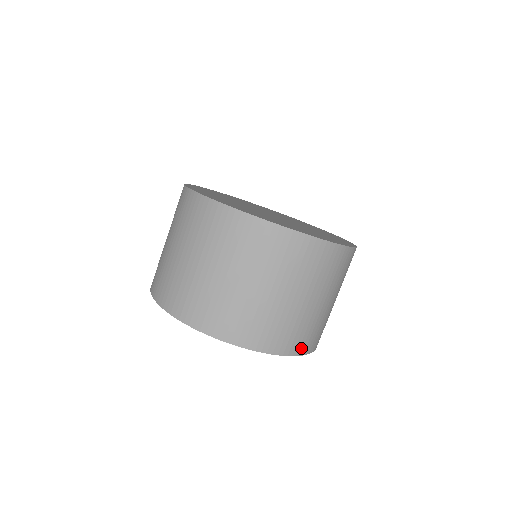
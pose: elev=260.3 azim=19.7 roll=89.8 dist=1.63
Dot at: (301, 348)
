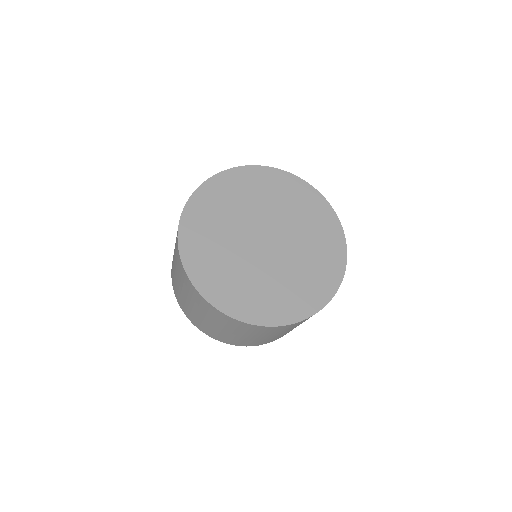
Dot at: (246, 345)
